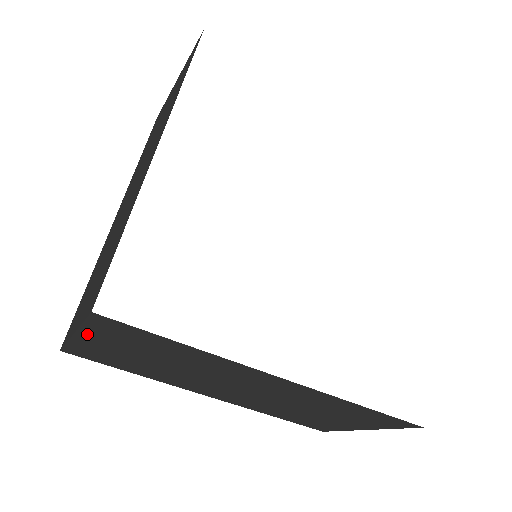
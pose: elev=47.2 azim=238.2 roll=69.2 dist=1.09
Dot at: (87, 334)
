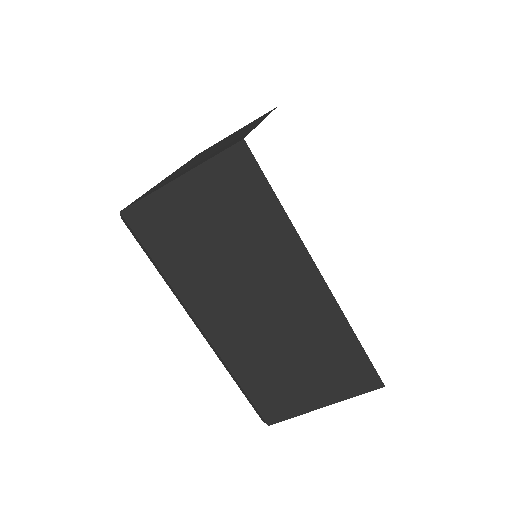
Dot at: (196, 177)
